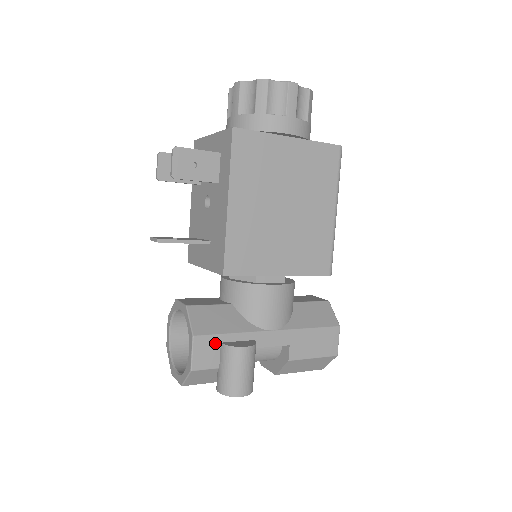
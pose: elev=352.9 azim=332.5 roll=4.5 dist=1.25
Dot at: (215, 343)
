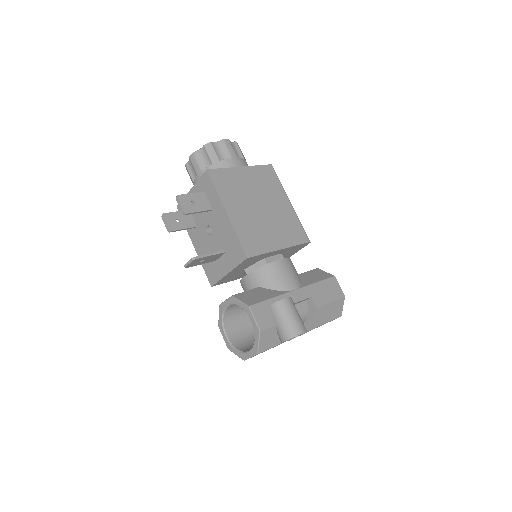
Dot at: (265, 308)
